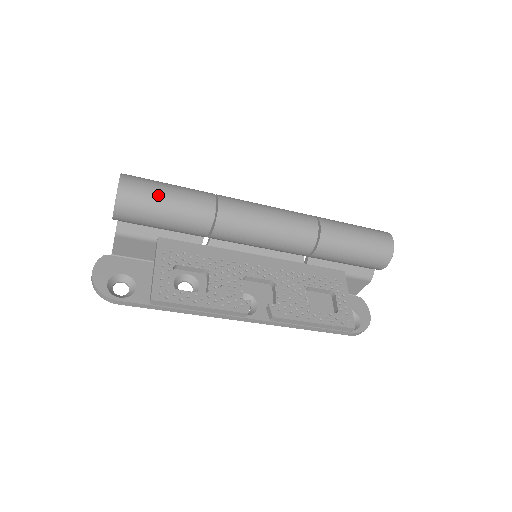
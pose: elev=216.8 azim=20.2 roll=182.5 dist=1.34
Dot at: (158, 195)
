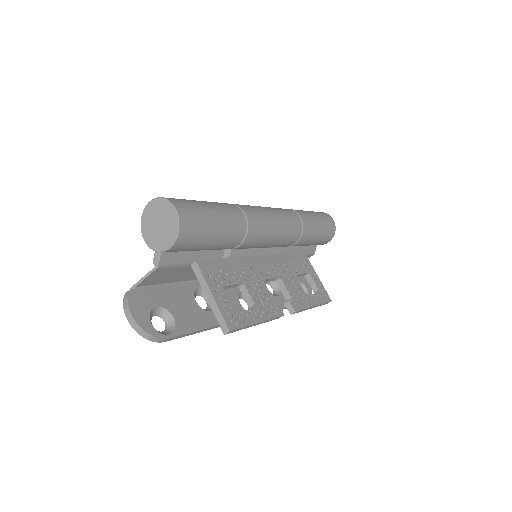
Dot at: (208, 219)
